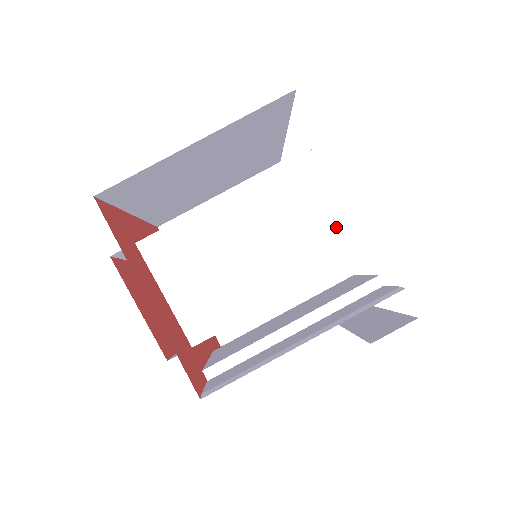
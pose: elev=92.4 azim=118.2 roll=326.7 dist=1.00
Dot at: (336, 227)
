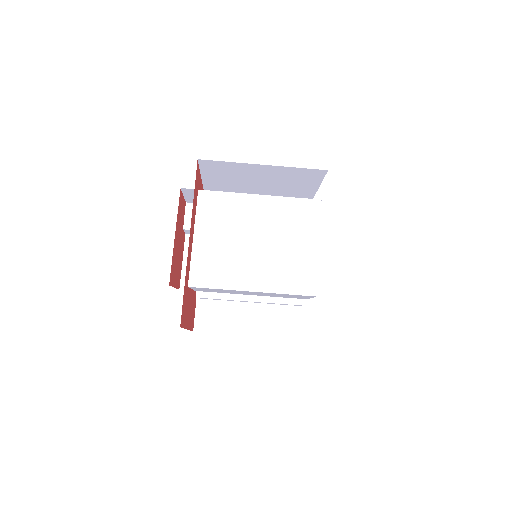
Dot at: occluded
